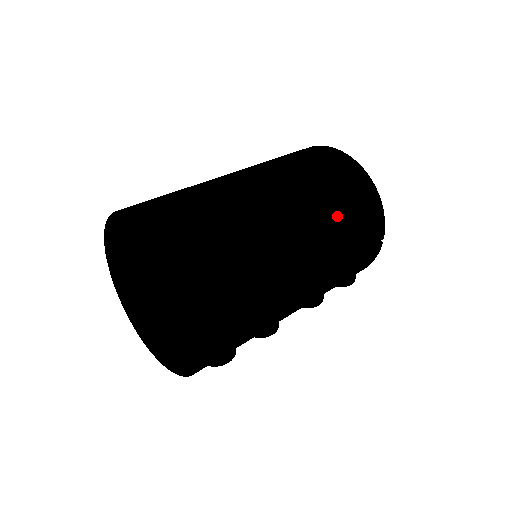
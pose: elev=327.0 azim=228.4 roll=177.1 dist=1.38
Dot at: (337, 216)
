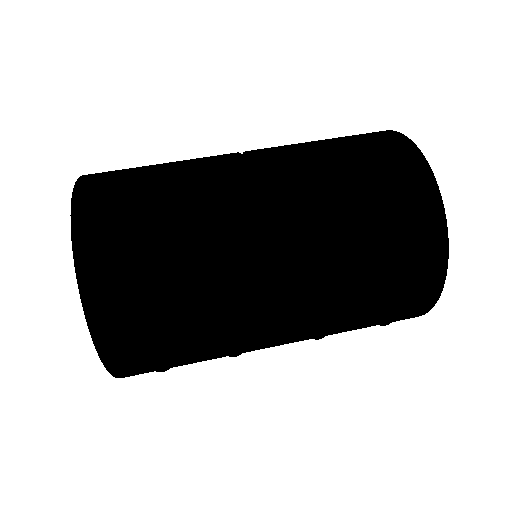
Dot at: (341, 332)
